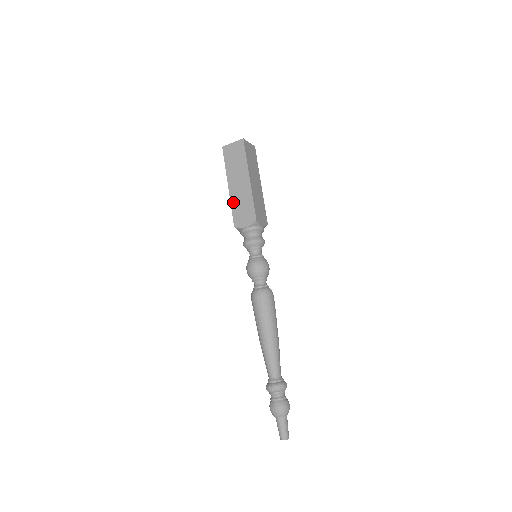
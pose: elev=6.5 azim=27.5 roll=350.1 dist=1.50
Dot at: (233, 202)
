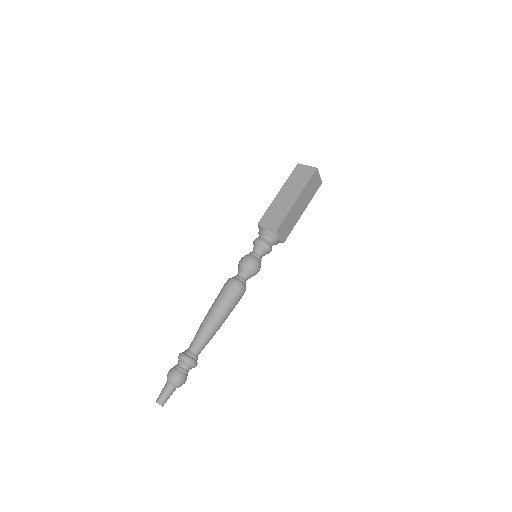
Dot at: (272, 205)
